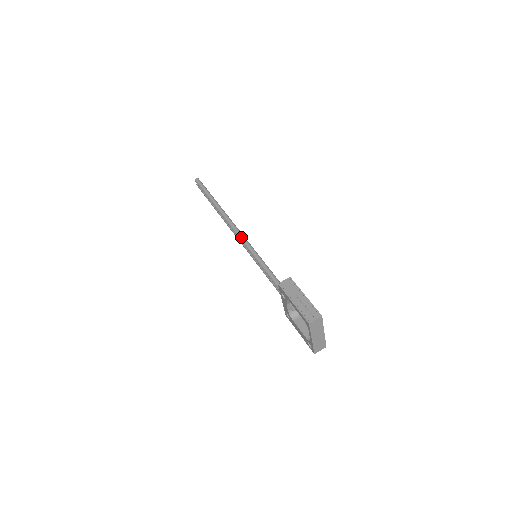
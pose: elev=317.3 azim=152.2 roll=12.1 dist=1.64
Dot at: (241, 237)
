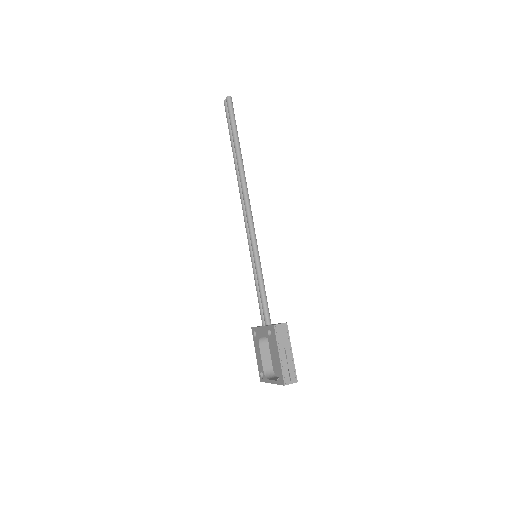
Dot at: (251, 224)
